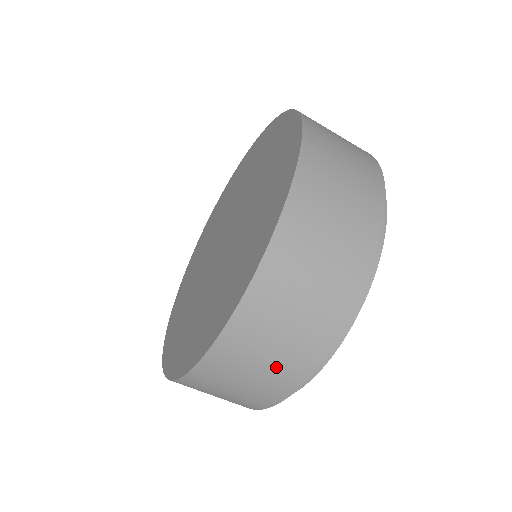
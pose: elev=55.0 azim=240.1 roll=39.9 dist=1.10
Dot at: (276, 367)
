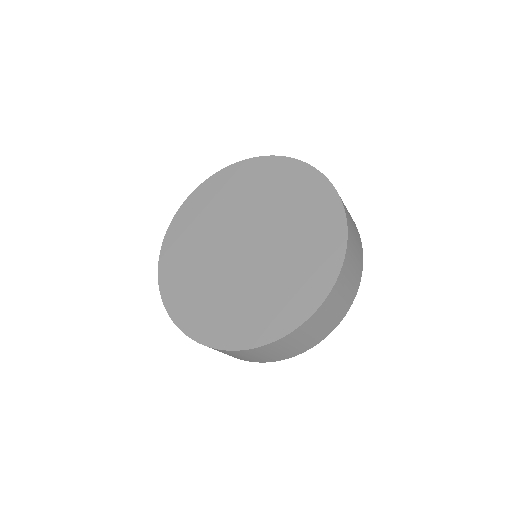
Dot at: occluded
